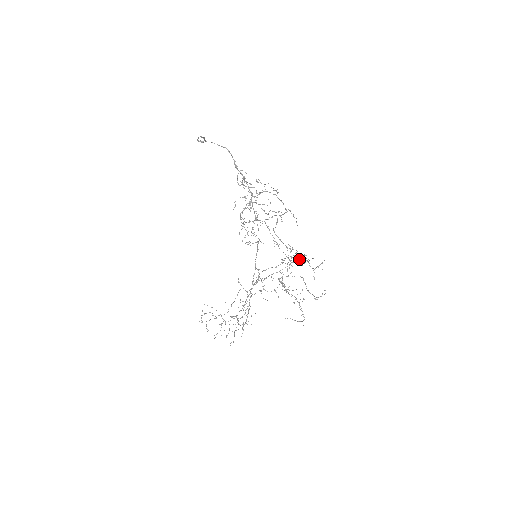
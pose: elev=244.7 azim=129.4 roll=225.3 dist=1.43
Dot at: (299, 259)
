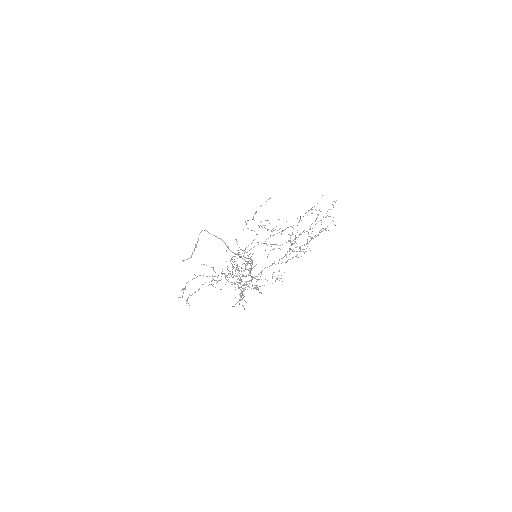
Dot at: occluded
